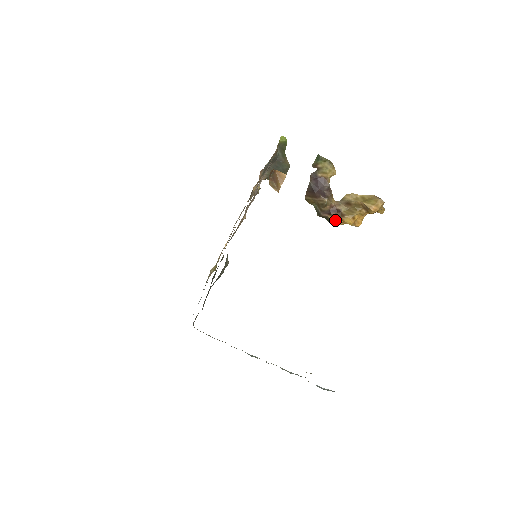
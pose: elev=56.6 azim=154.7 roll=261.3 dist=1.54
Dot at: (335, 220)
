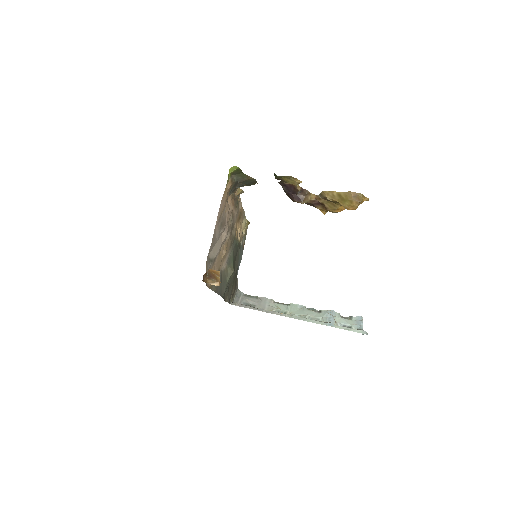
Dot at: (321, 210)
